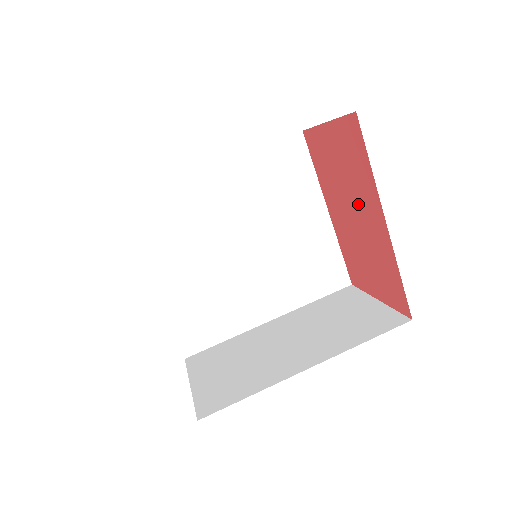
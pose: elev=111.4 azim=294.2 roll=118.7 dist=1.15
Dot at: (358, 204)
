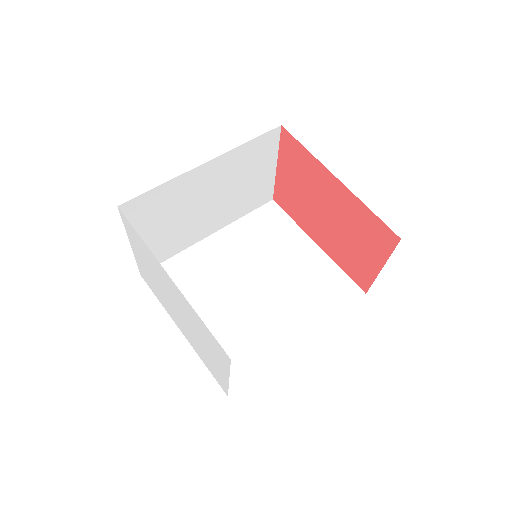
Dot at: (321, 196)
